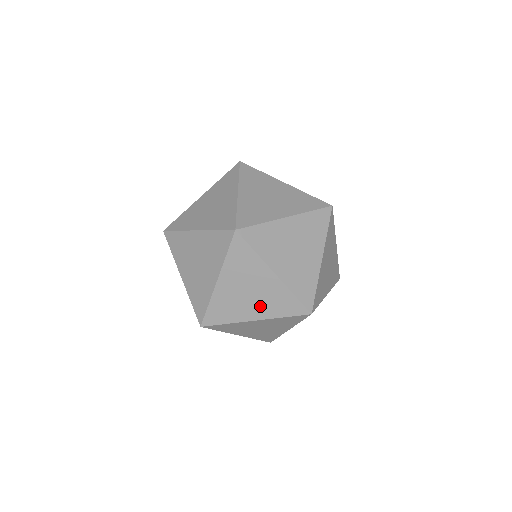
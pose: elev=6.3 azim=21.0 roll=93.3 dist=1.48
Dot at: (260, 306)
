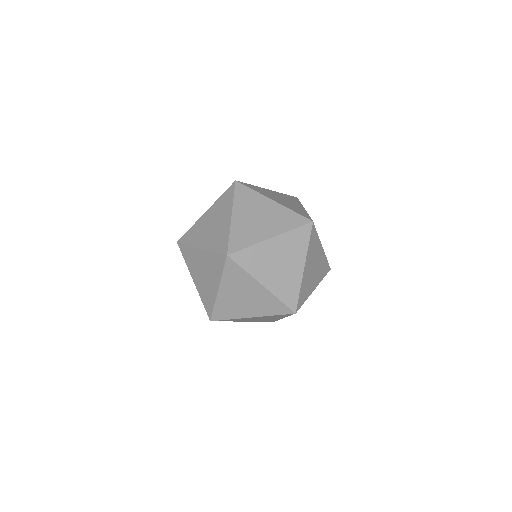
Dot at: (254, 308)
